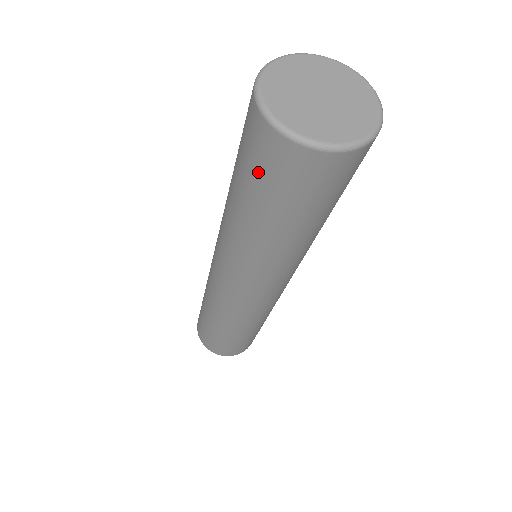
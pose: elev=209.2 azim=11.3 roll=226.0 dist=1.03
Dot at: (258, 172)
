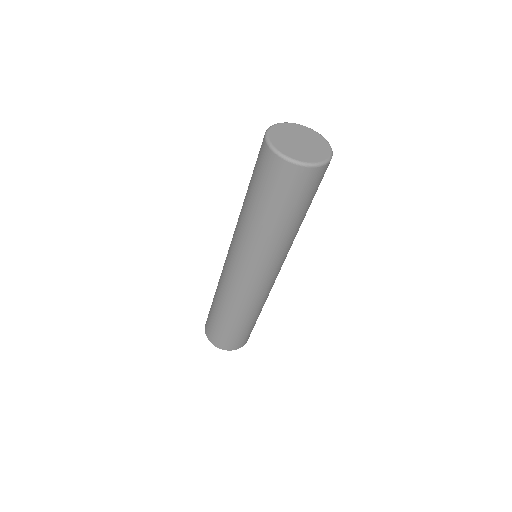
Dot at: (259, 174)
